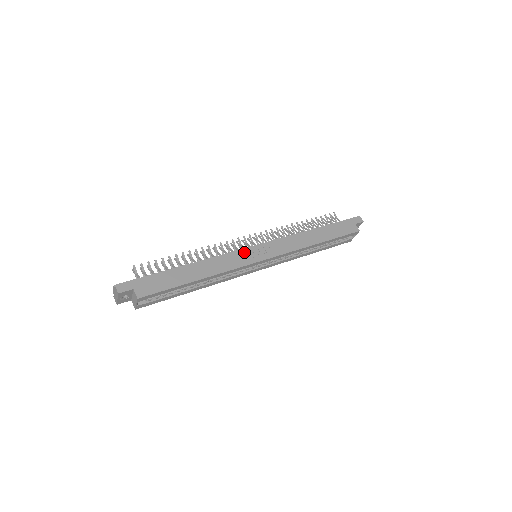
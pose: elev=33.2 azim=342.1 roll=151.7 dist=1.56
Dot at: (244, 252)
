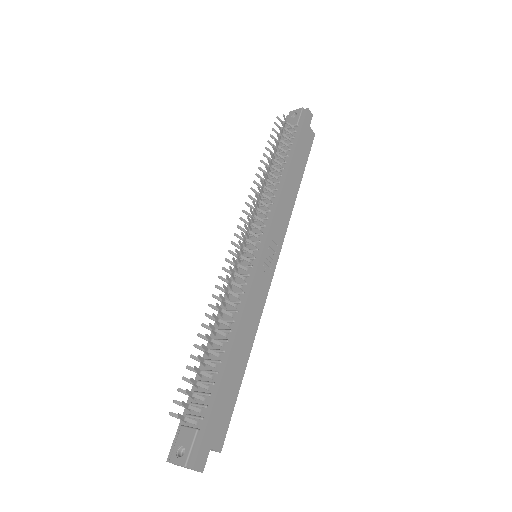
Dot at: (260, 273)
